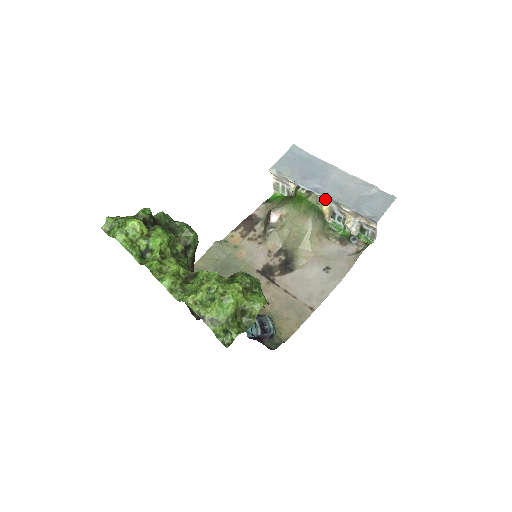
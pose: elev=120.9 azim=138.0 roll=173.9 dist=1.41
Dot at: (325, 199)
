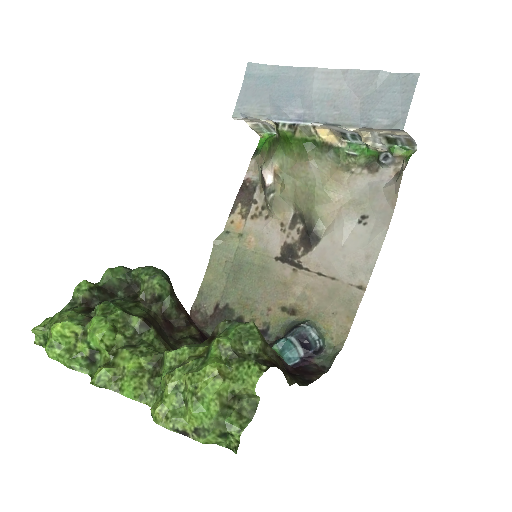
Dot at: (317, 126)
